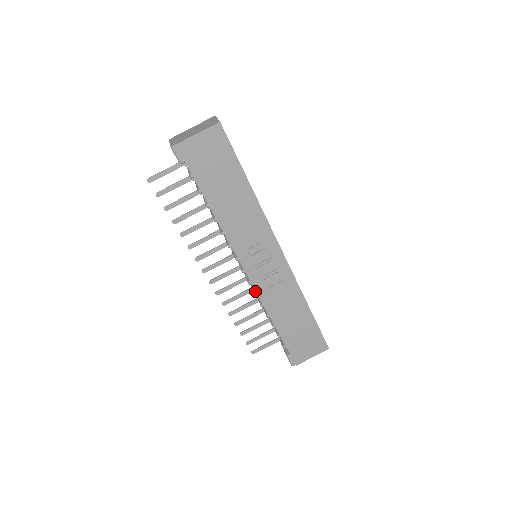
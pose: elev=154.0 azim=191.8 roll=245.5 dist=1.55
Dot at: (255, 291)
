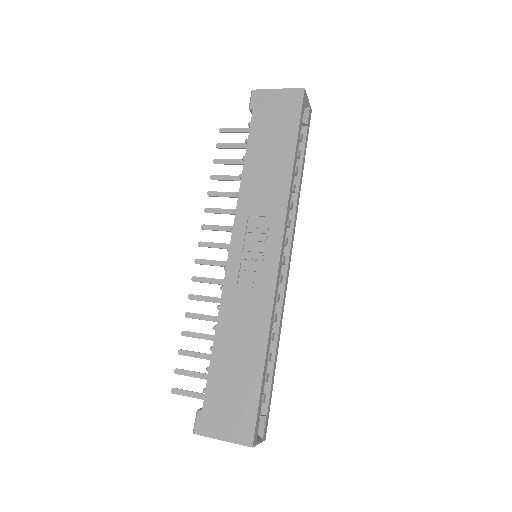
Dot at: occluded
